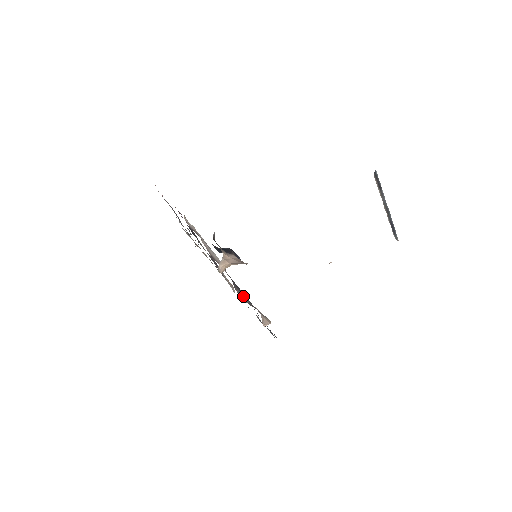
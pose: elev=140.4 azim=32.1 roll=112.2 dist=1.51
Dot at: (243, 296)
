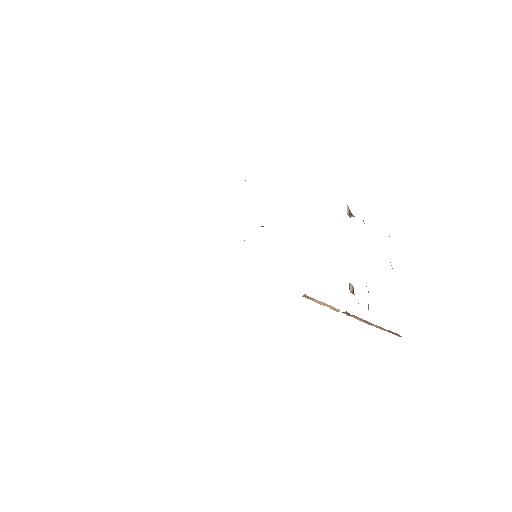
Dot at: occluded
